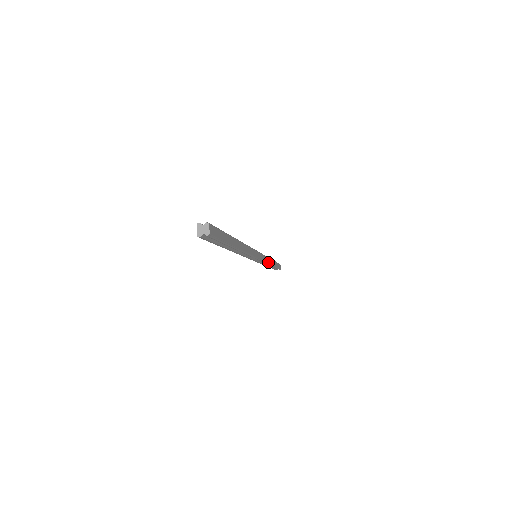
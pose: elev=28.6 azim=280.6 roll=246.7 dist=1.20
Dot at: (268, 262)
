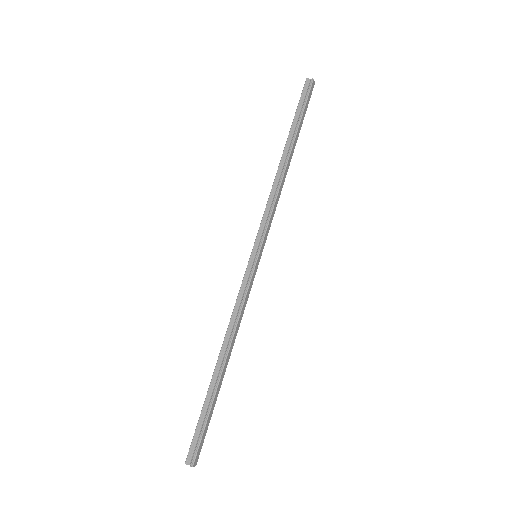
Dot at: (279, 197)
